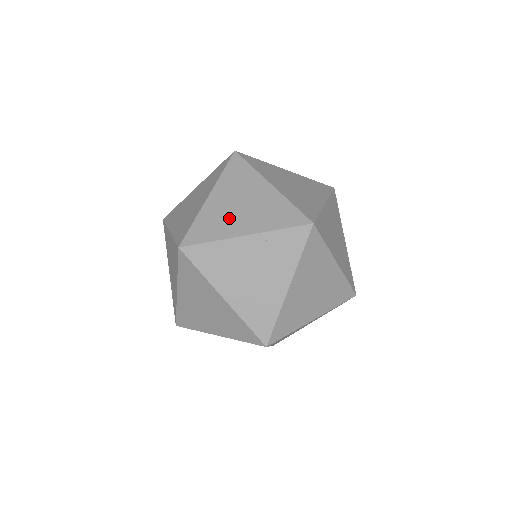
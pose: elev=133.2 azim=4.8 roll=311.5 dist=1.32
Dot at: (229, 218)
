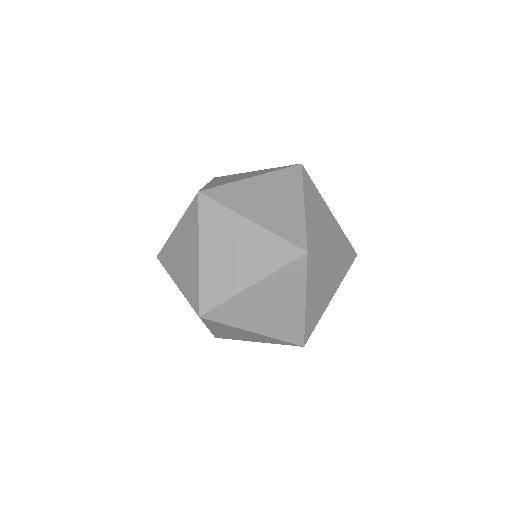
Dot at: occluded
